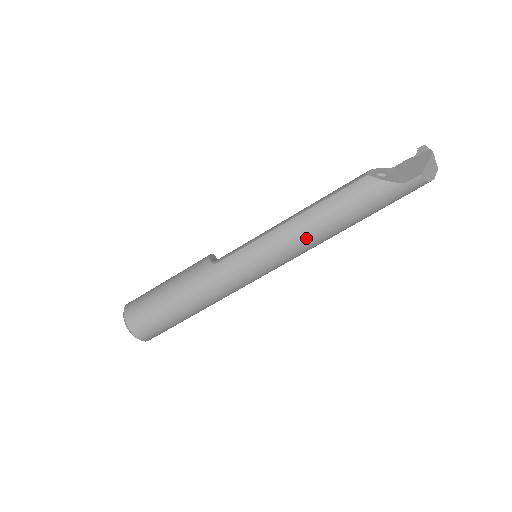
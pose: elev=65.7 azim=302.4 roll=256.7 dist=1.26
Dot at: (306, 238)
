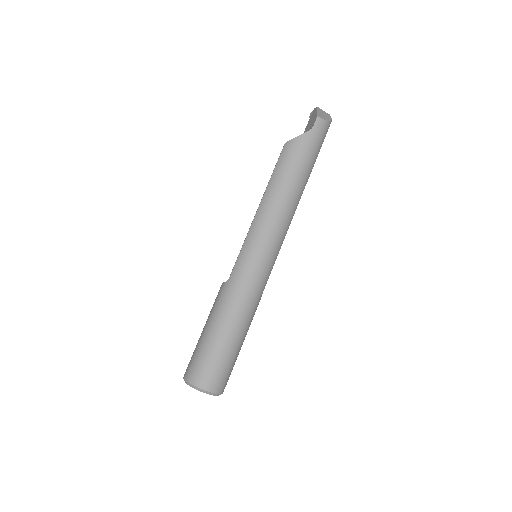
Dot at: (278, 209)
